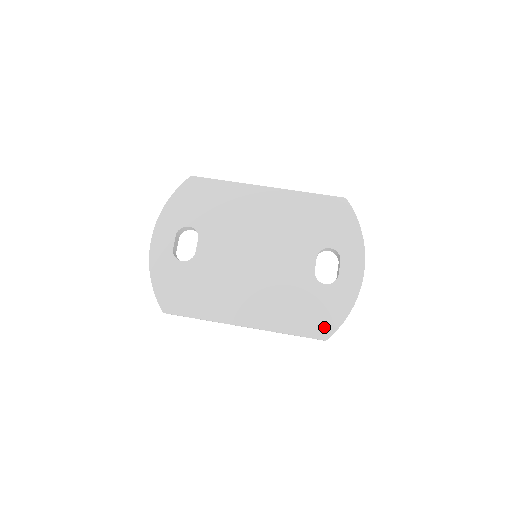
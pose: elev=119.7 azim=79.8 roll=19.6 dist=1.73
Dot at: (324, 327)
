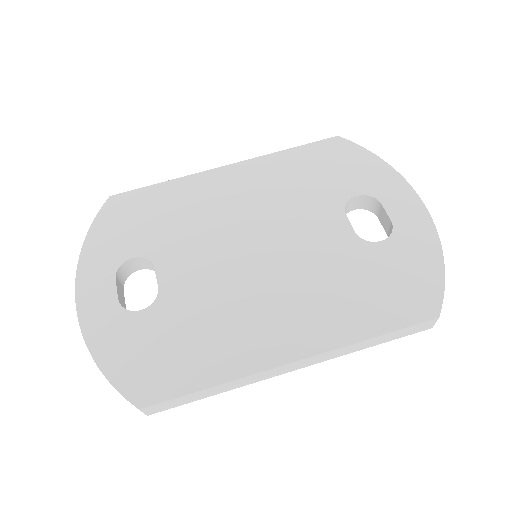
Dot at: (422, 299)
